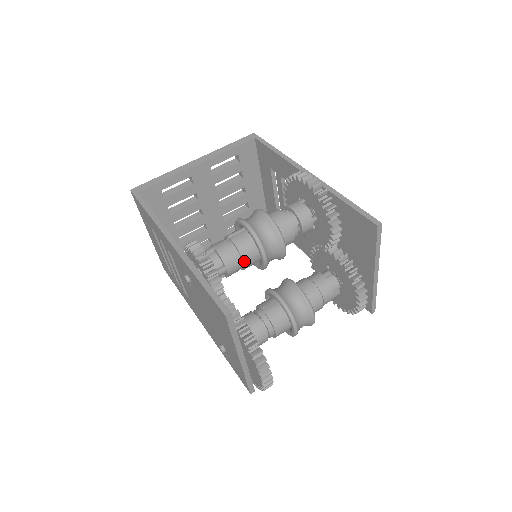
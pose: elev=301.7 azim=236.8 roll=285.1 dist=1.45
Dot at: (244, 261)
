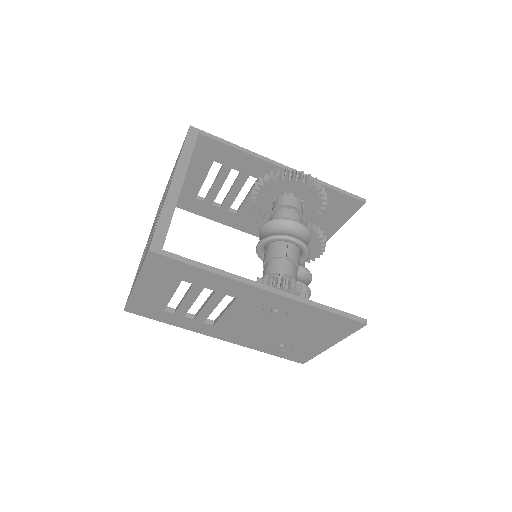
Dot at: occluded
